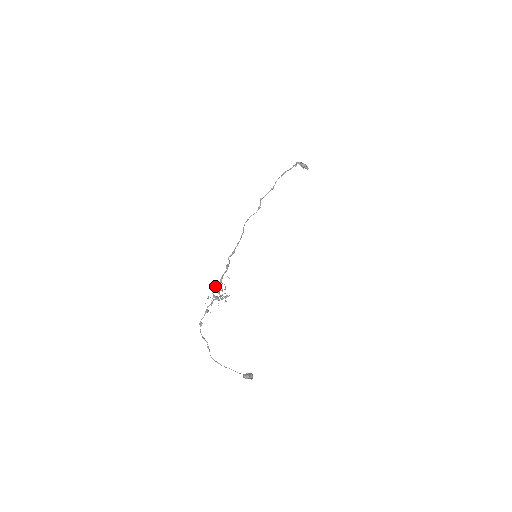
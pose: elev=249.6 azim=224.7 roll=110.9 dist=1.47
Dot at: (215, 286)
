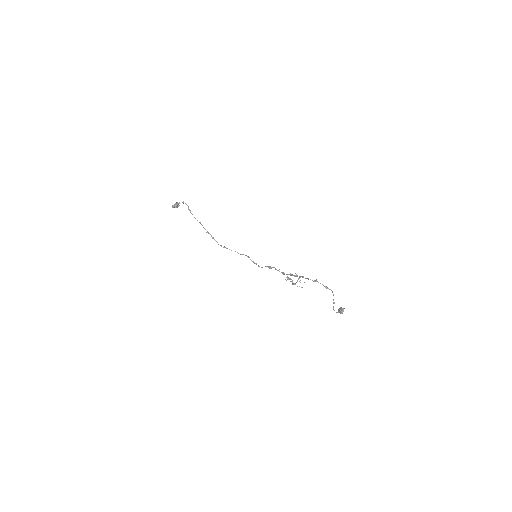
Dot at: (287, 278)
